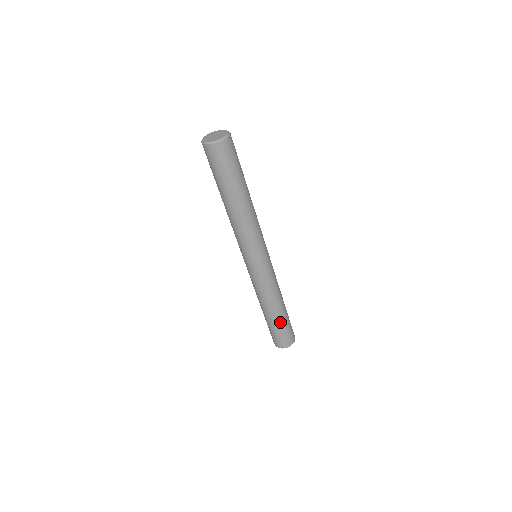
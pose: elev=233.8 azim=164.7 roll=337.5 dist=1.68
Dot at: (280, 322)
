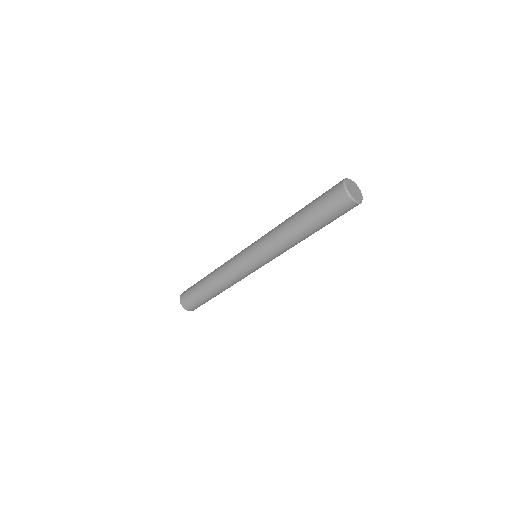
Dot at: occluded
